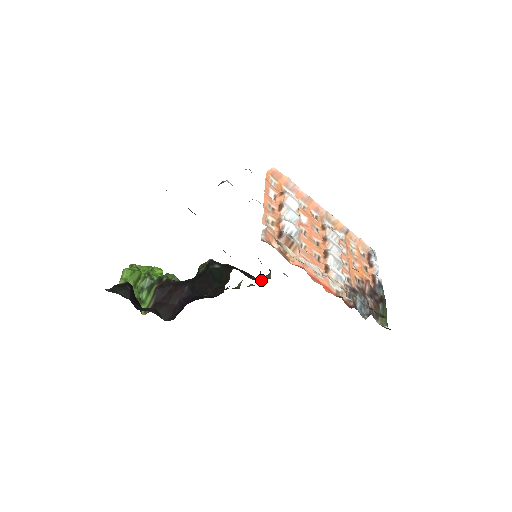
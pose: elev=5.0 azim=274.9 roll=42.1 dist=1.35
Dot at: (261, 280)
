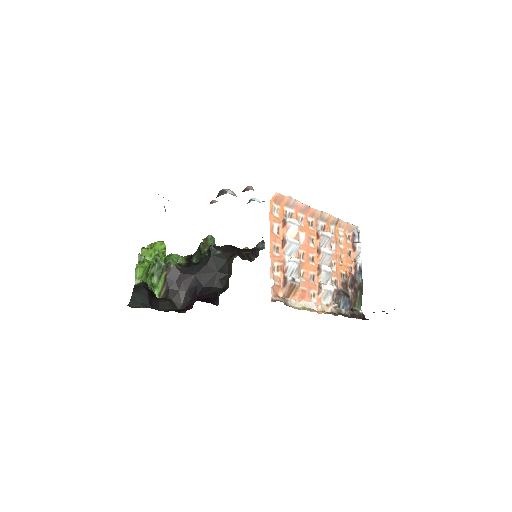
Dot at: (256, 253)
